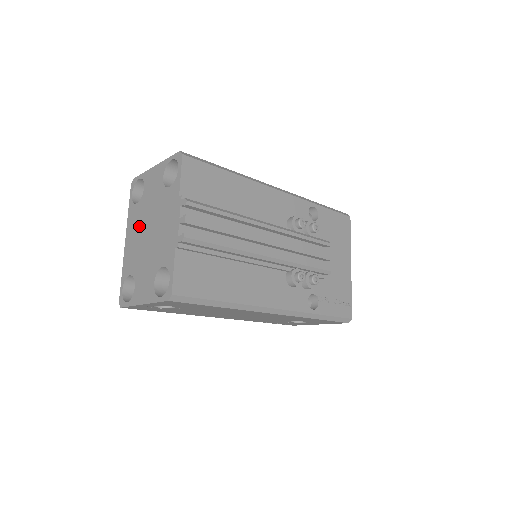
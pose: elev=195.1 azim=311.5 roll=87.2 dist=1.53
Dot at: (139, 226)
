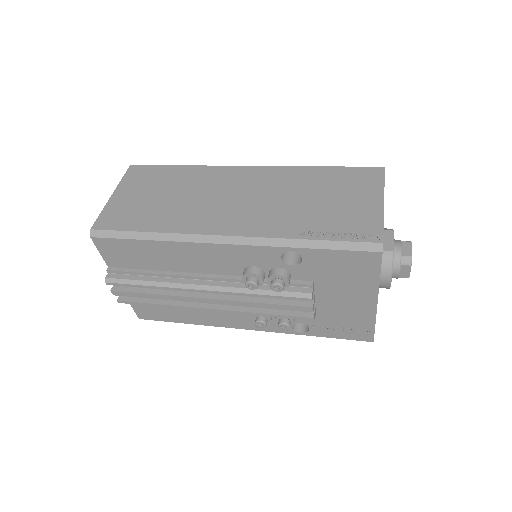
Dot at: occluded
